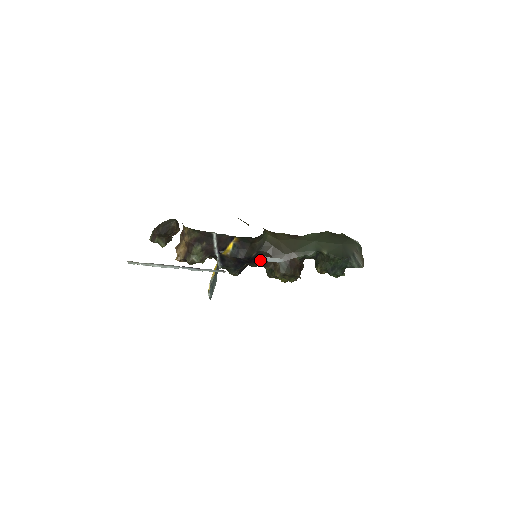
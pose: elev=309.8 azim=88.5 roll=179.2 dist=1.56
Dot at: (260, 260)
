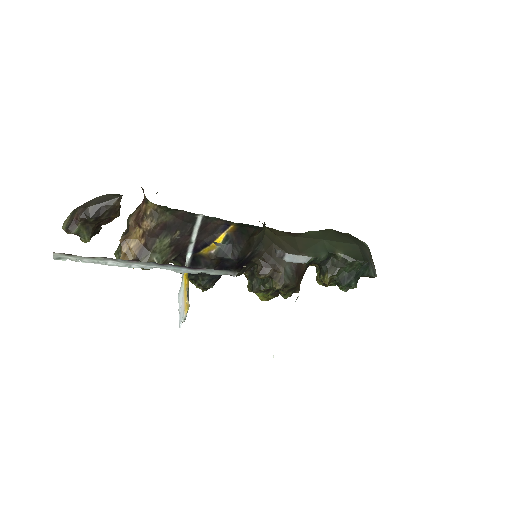
Dot at: (248, 265)
